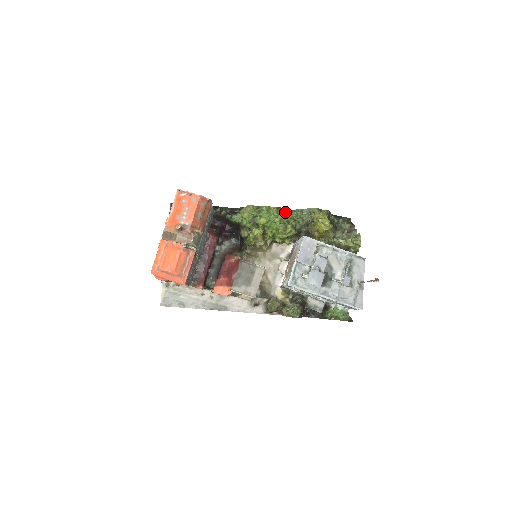
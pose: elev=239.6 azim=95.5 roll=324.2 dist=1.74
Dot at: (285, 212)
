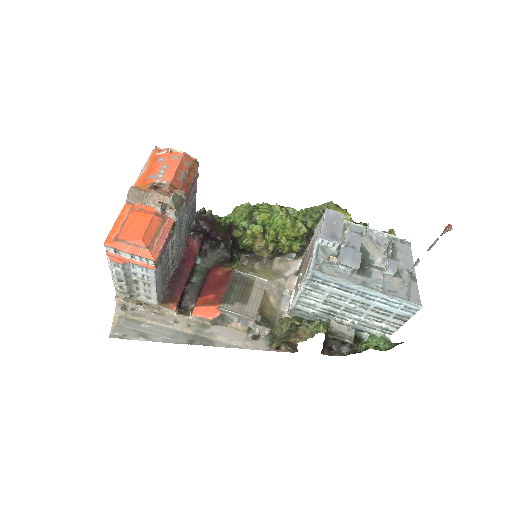
Dot at: (291, 209)
